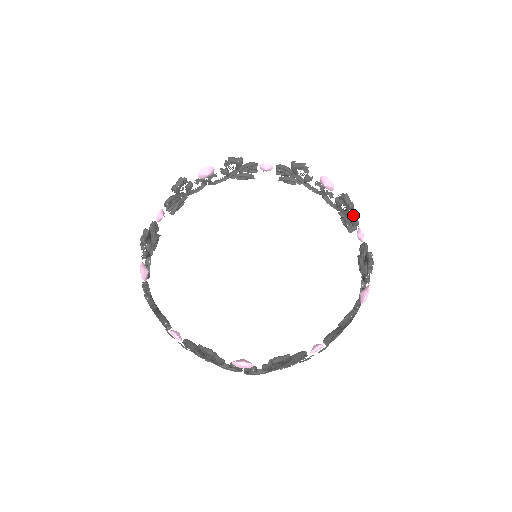
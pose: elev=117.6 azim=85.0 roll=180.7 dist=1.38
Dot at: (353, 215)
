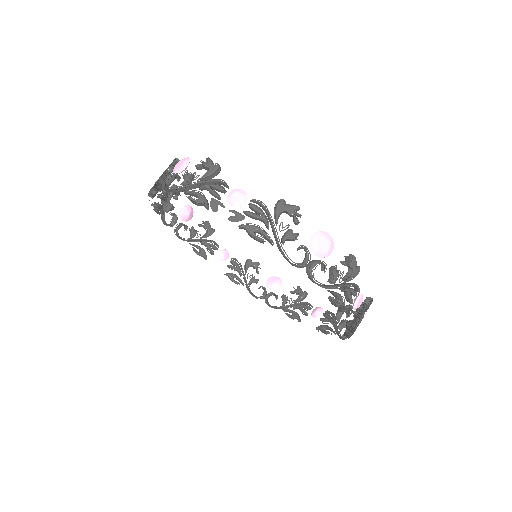
Dot at: (364, 307)
